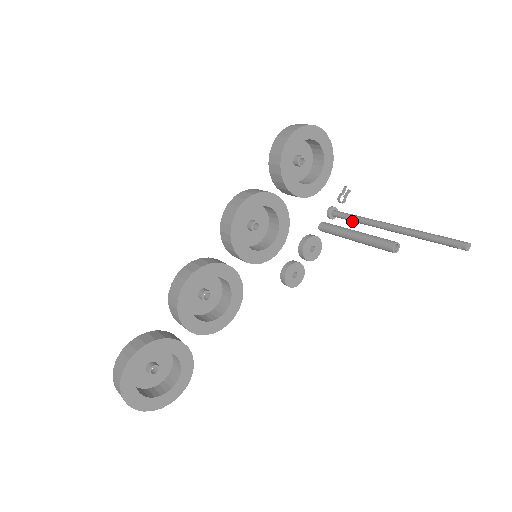
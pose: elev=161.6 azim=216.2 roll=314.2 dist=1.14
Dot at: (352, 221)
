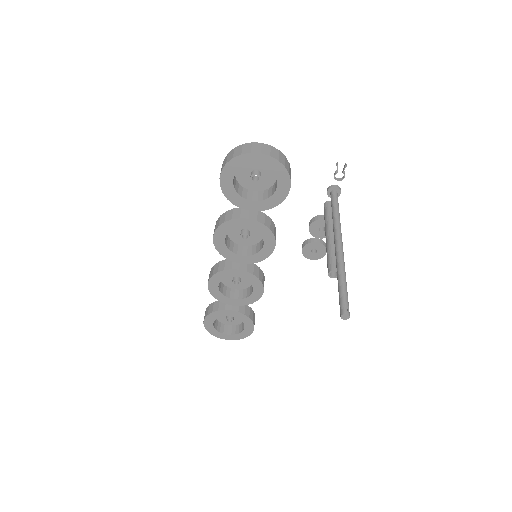
Dot at: occluded
